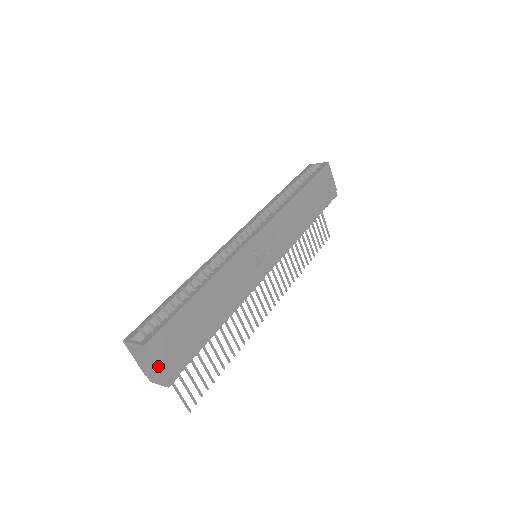
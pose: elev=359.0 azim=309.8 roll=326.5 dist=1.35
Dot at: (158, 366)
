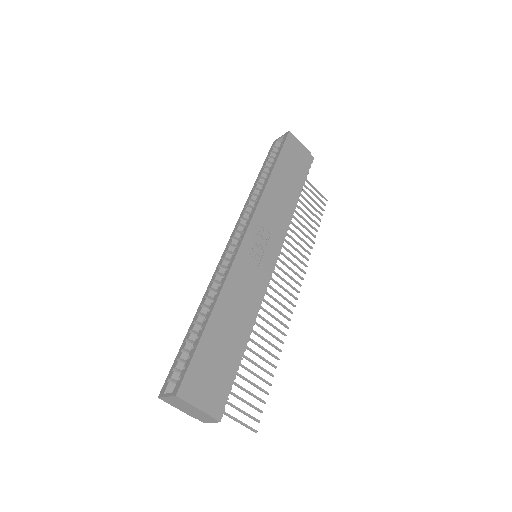
Dot at: (199, 408)
